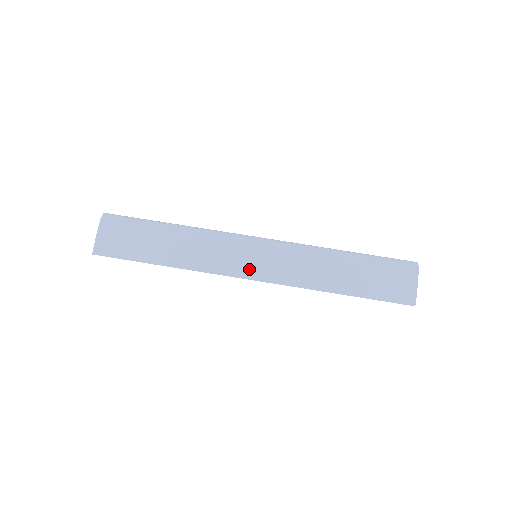
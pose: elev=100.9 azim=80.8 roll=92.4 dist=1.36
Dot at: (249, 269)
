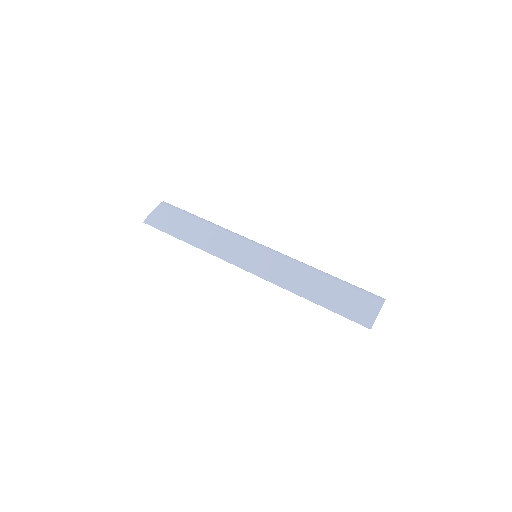
Dot at: (246, 262)
